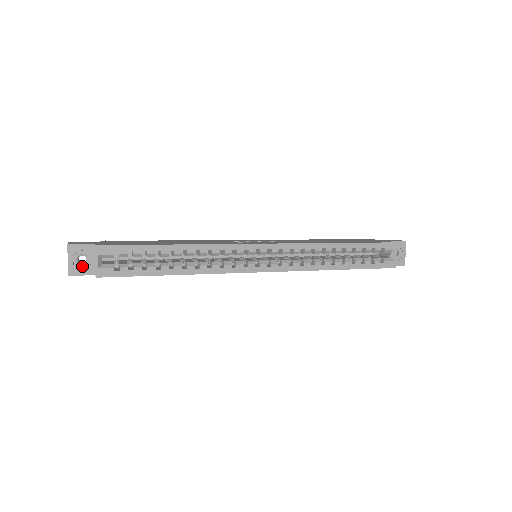
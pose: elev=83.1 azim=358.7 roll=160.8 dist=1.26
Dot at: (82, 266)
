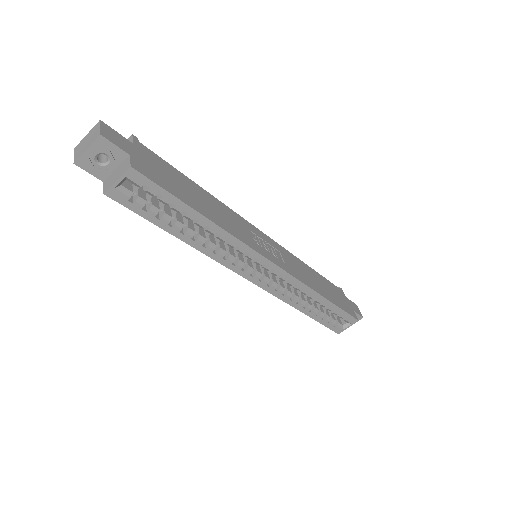
Dot at: (97, 165)
